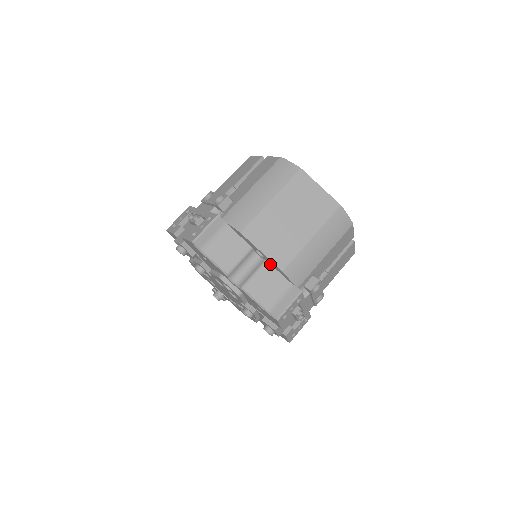
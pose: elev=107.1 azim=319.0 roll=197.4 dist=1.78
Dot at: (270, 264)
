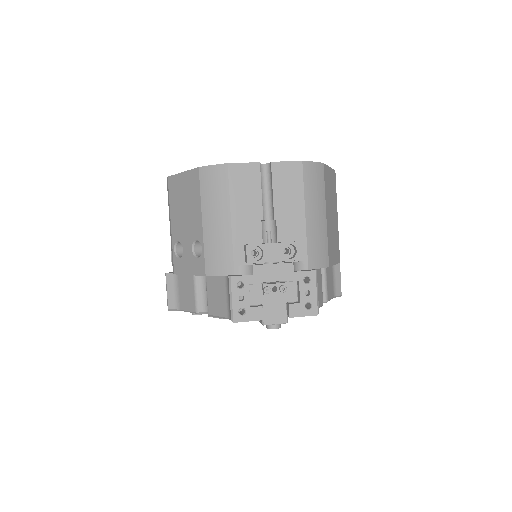
Dot at: occluded
